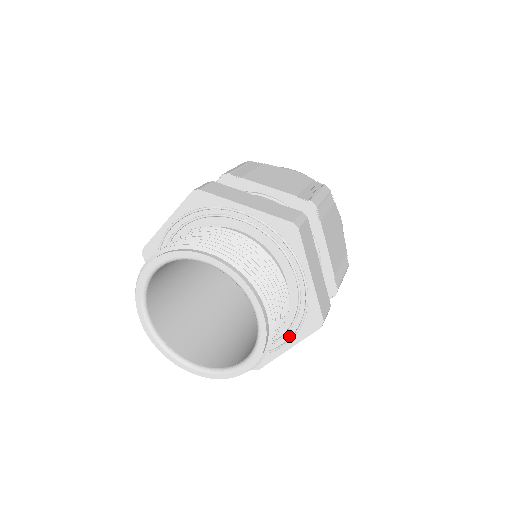
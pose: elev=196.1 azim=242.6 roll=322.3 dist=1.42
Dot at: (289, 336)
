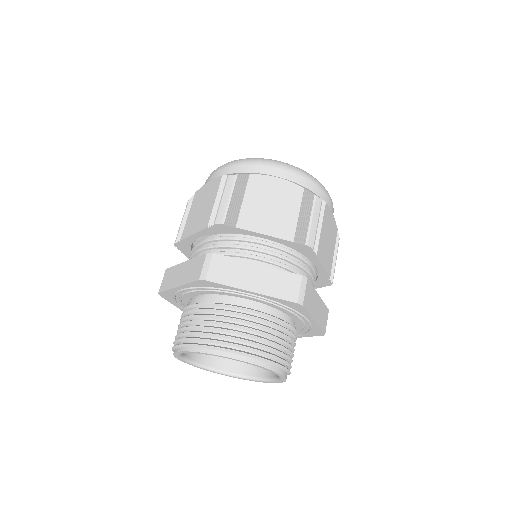
Dot at: (302, 317)
